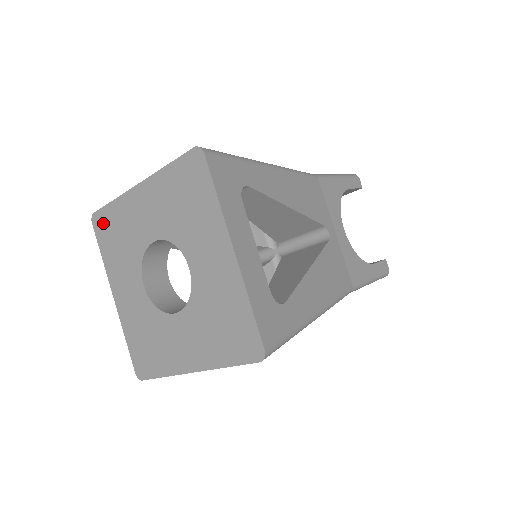
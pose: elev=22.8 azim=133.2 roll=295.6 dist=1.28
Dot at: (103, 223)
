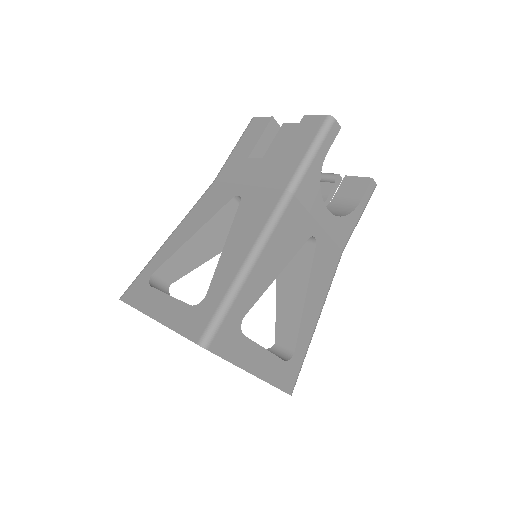
Dot at: occluded
